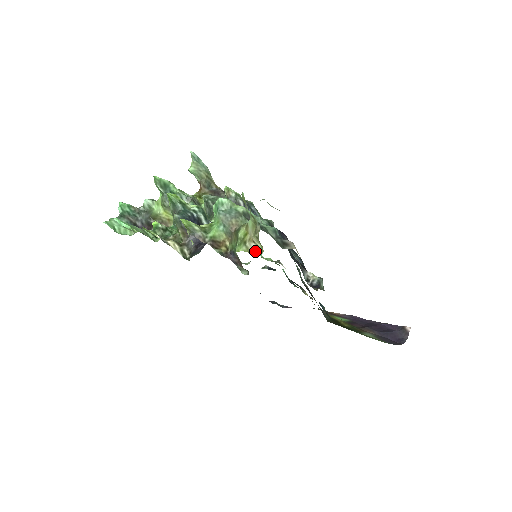
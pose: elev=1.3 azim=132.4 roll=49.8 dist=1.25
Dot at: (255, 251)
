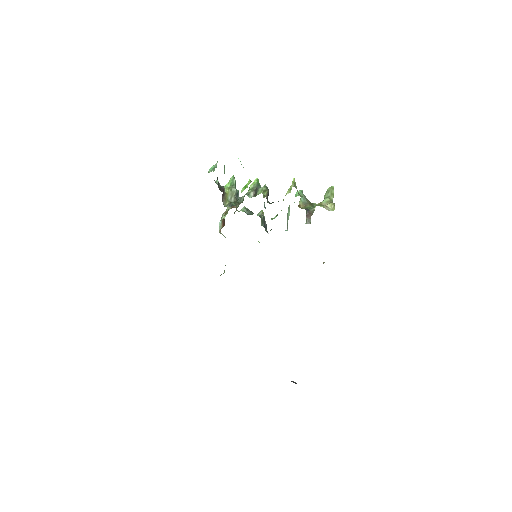
Dot at: (328, 210)
